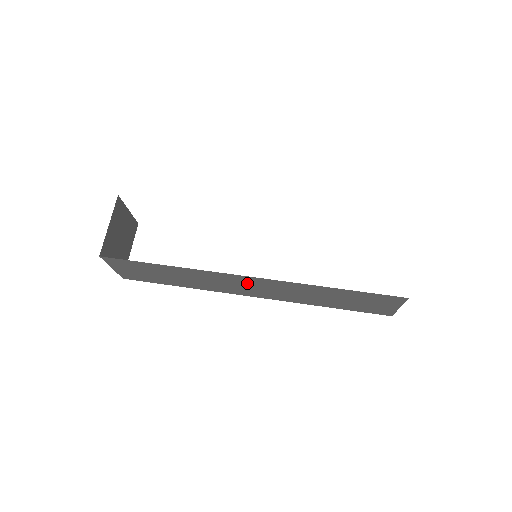
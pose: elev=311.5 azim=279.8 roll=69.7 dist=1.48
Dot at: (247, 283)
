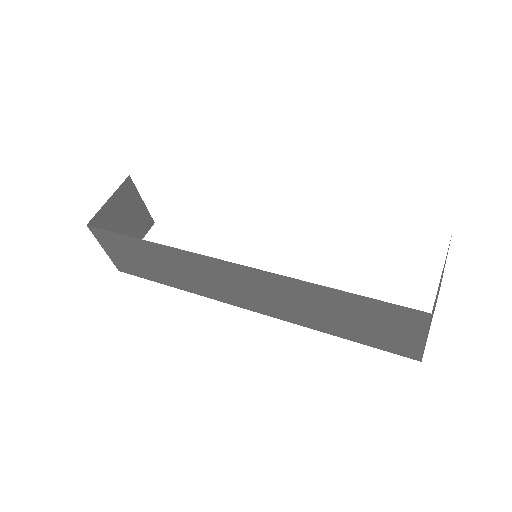
Dot at: (233, 278)
